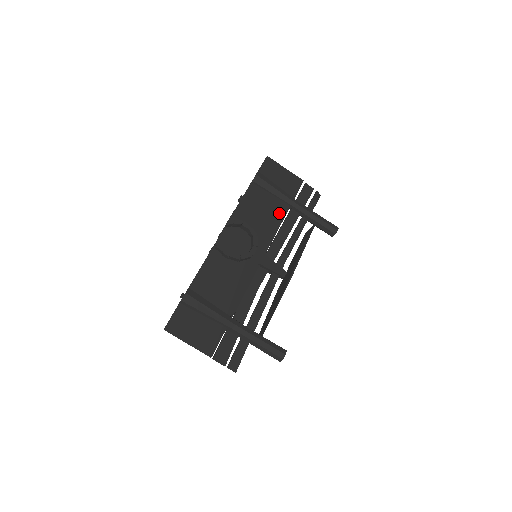
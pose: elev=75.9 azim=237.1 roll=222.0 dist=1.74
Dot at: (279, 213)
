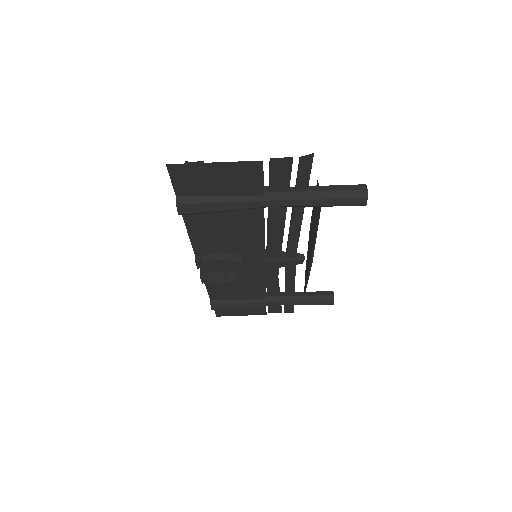
Dot at: (252, 222)
